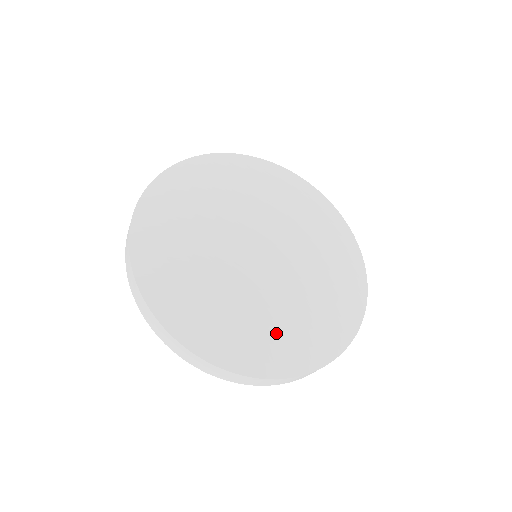
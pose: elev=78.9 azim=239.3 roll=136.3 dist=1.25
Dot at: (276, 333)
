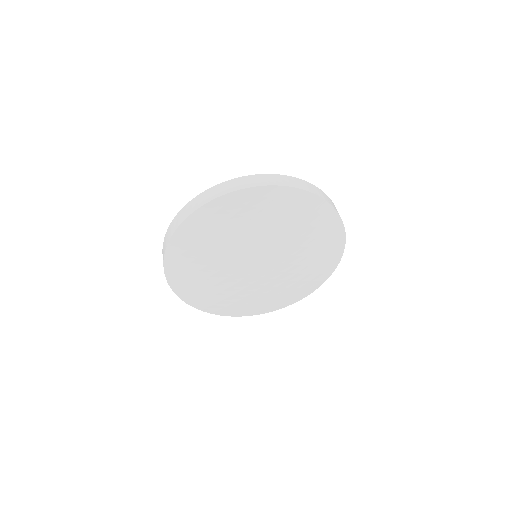
Dot at: (237, 305)
